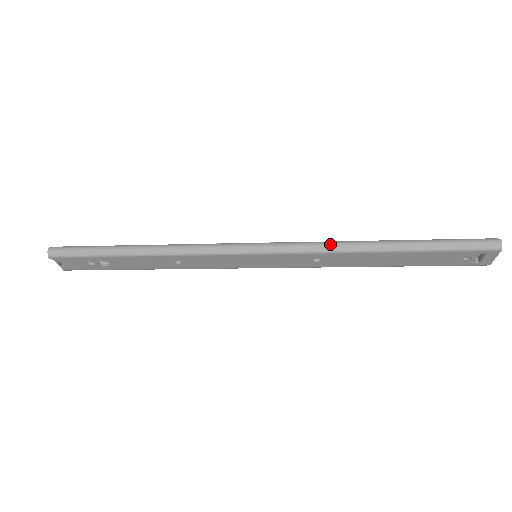
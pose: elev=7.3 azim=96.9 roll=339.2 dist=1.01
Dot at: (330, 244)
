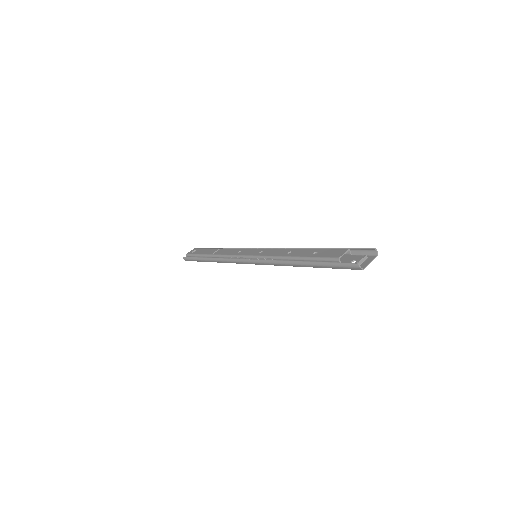
Dot at: (277, 263)
